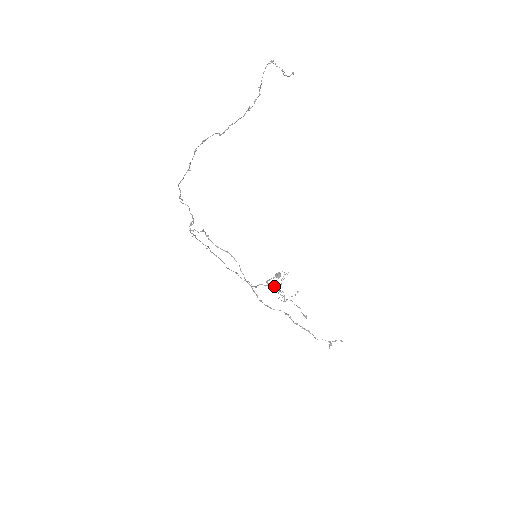
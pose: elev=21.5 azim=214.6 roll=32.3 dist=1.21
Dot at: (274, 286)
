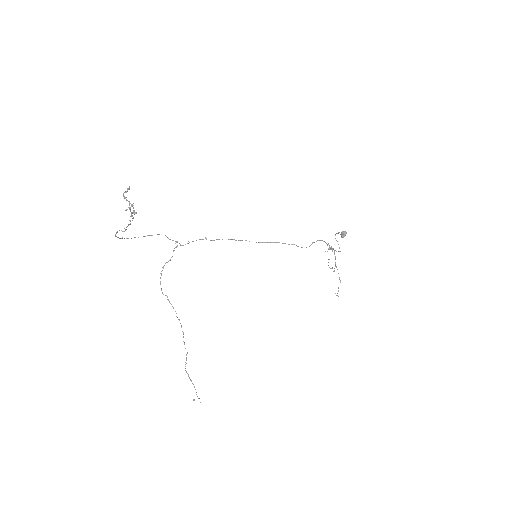
Dot at: occluded
